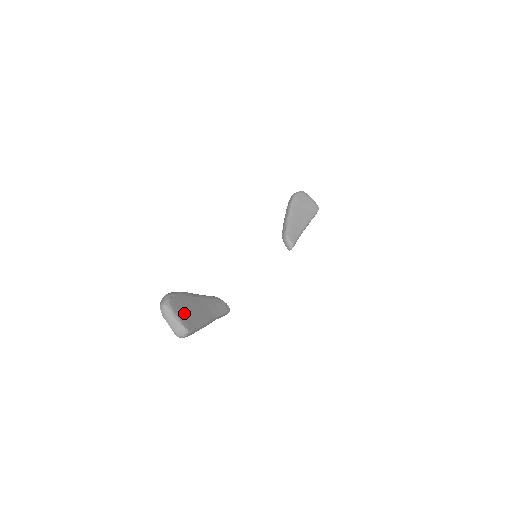
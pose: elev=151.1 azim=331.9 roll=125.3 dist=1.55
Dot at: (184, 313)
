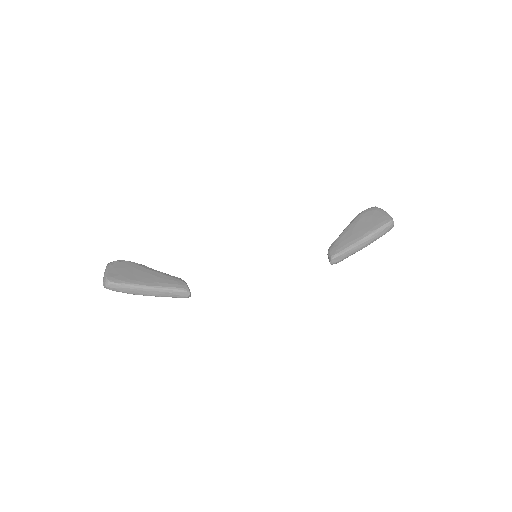
Dot at: (119, 271)
